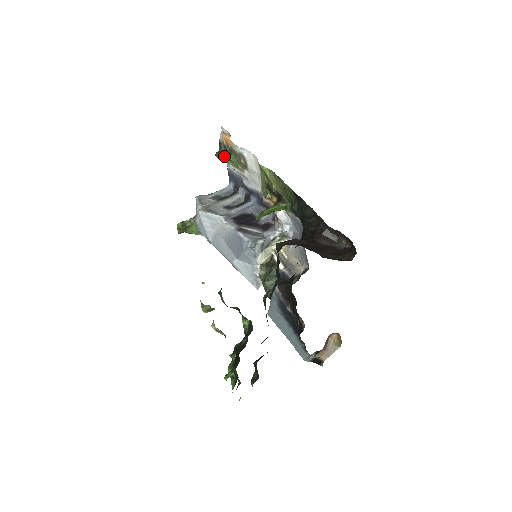
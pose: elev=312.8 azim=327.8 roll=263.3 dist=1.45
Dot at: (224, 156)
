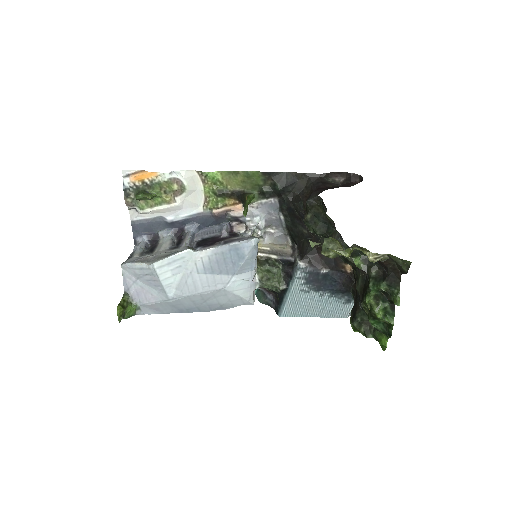
Dot at: (149, 193)
